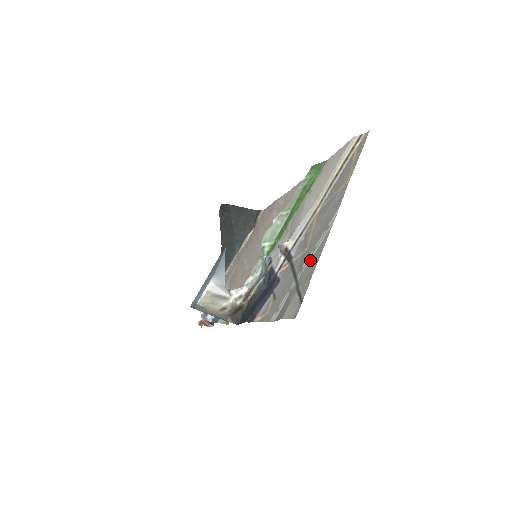
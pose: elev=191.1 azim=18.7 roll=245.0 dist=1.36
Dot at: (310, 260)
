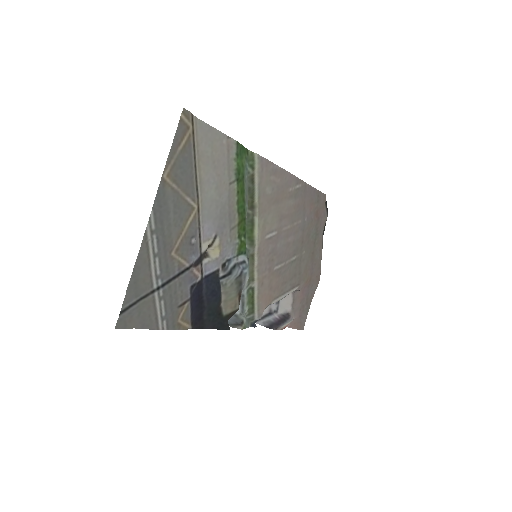
Dot at: (150, 268)
